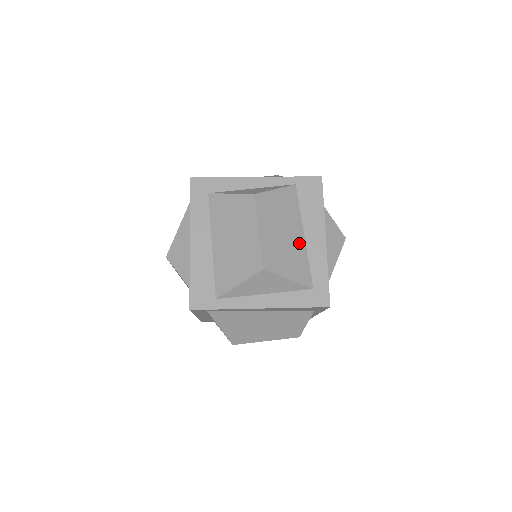
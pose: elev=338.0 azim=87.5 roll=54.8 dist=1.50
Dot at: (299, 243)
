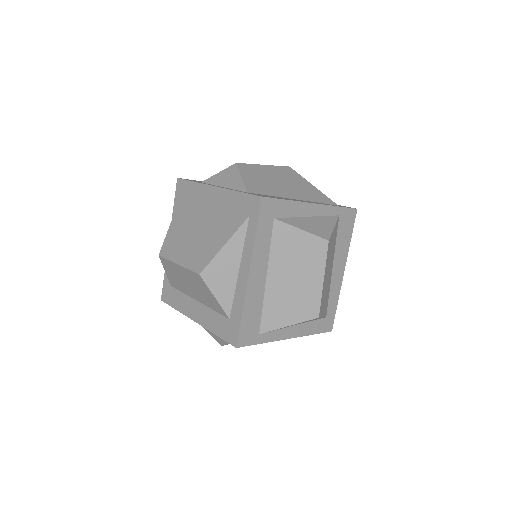
Dot at: (330, 278)
